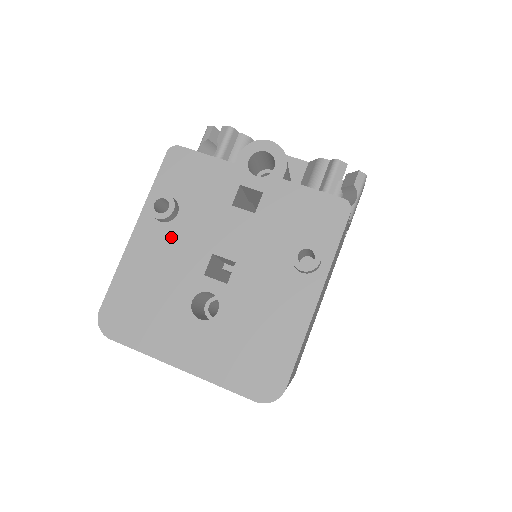
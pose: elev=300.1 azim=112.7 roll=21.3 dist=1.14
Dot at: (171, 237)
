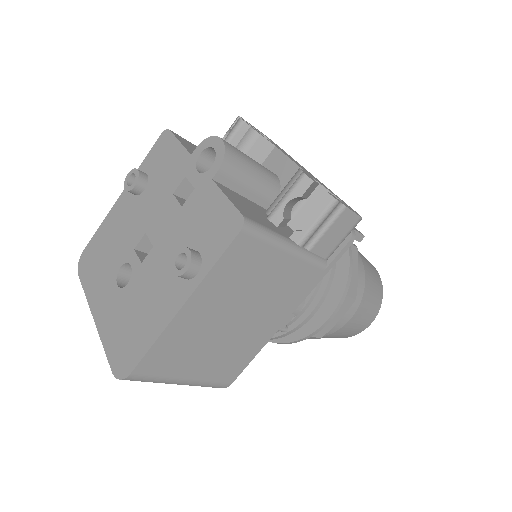
Dot at: (133, 209)
